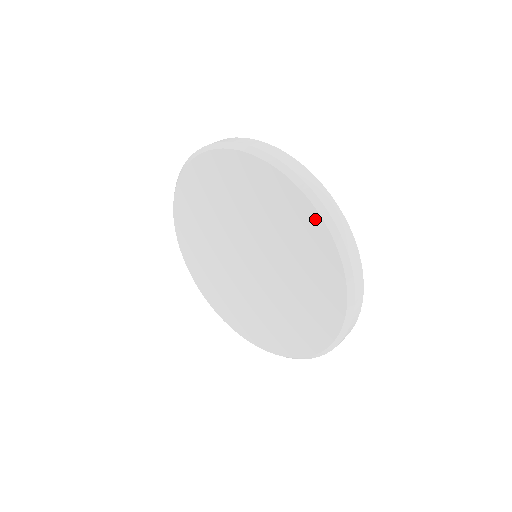
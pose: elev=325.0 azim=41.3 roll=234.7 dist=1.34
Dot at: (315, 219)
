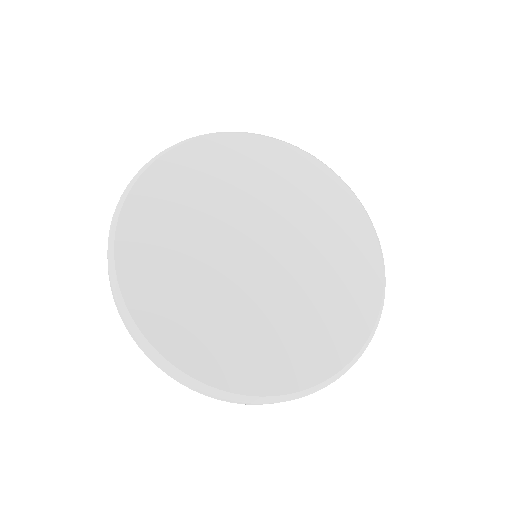
Dot at: (302, 156)
